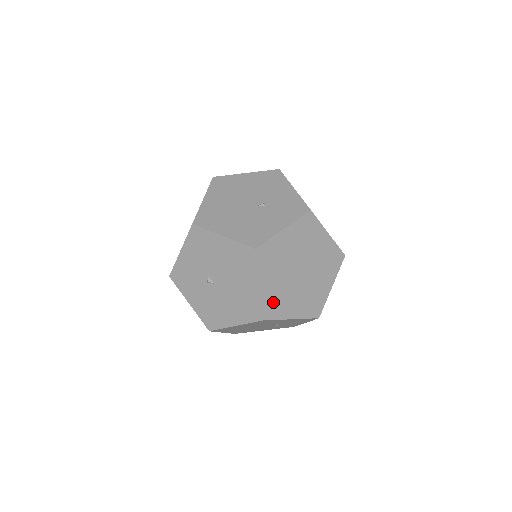
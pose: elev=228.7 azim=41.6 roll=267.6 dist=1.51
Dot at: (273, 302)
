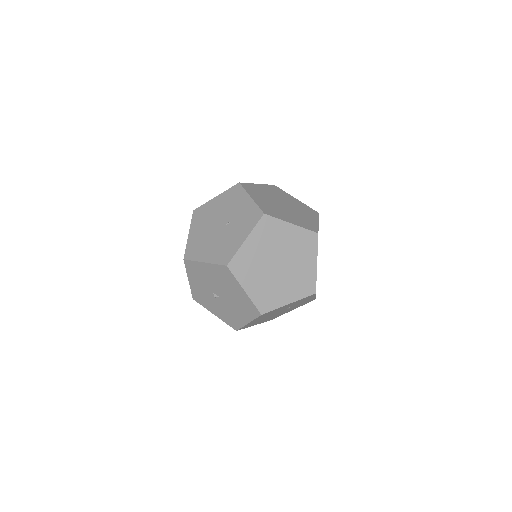
Dot at: (263, 298)
